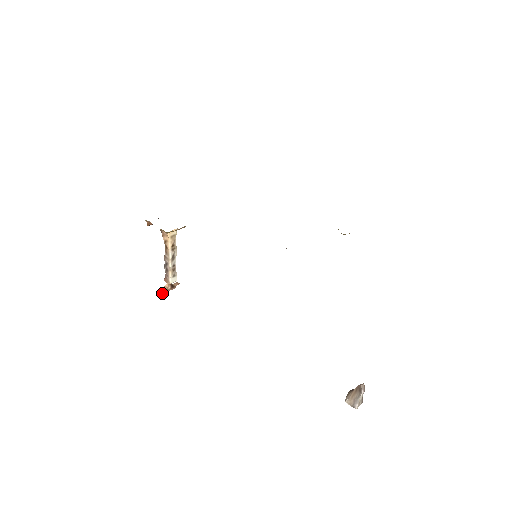
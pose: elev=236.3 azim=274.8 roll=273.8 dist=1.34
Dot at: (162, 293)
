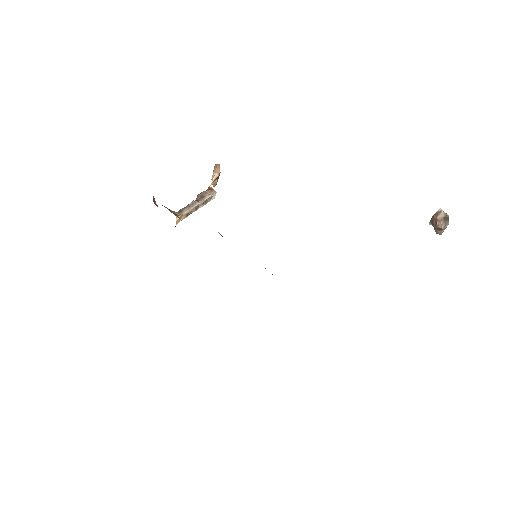
Dot at: (215, 185)
